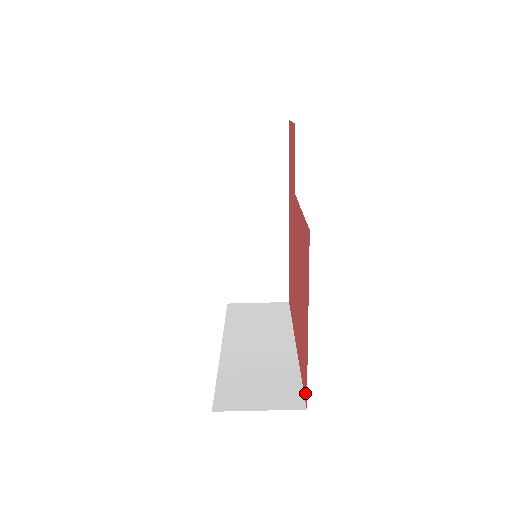
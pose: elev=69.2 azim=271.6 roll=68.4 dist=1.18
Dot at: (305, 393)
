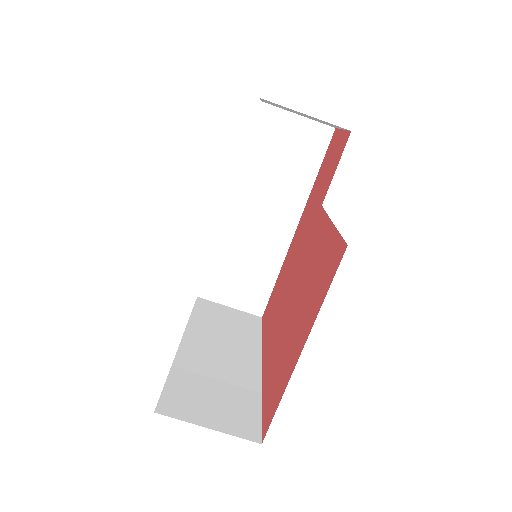
Dot at: (265, 425)
